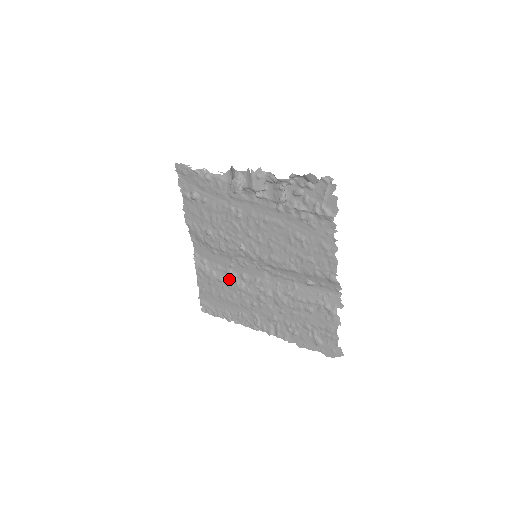
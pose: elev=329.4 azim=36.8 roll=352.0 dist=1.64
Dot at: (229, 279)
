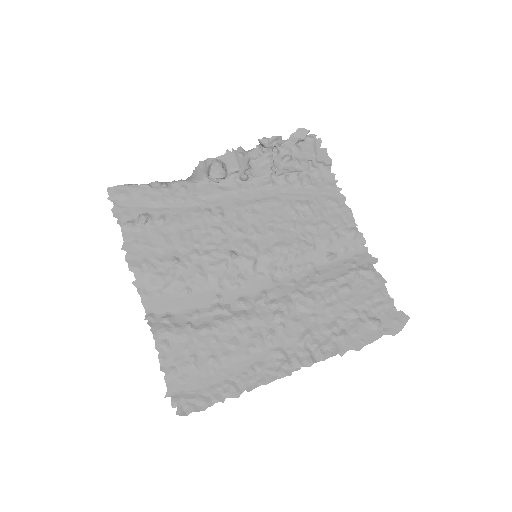
Dot at: (220, 319)
